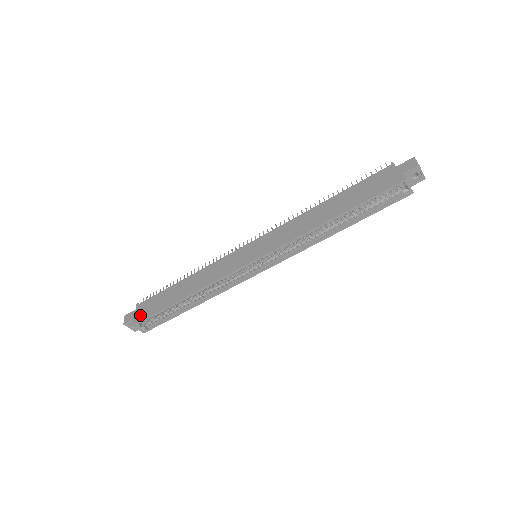
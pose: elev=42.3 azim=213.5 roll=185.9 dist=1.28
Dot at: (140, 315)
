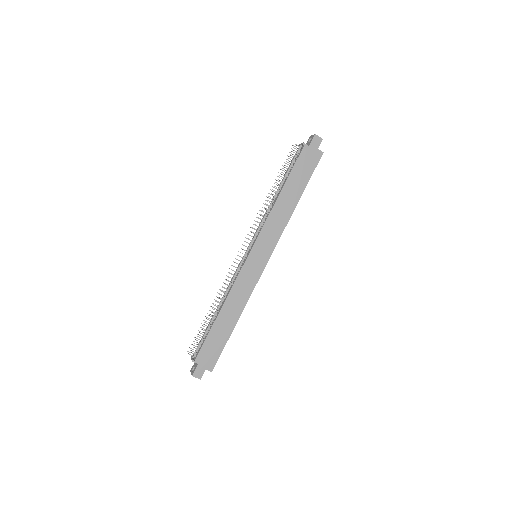
Dot at: (210, 362)
